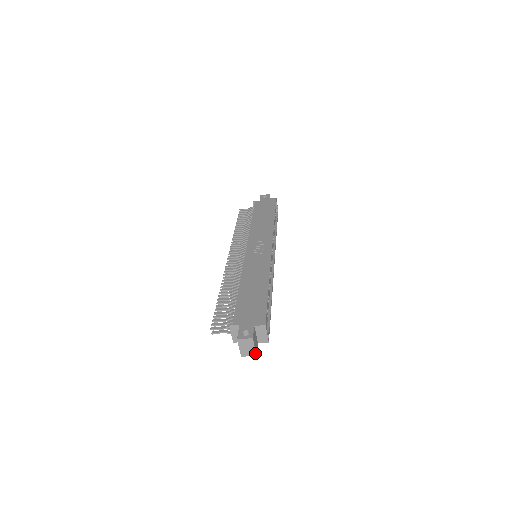
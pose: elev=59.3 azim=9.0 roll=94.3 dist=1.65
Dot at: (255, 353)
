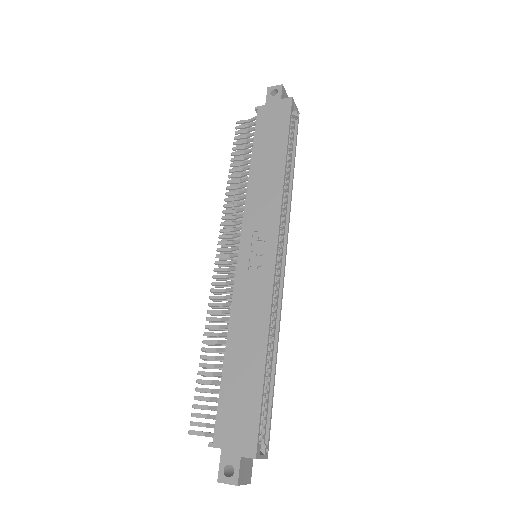
Dot at: occluded
